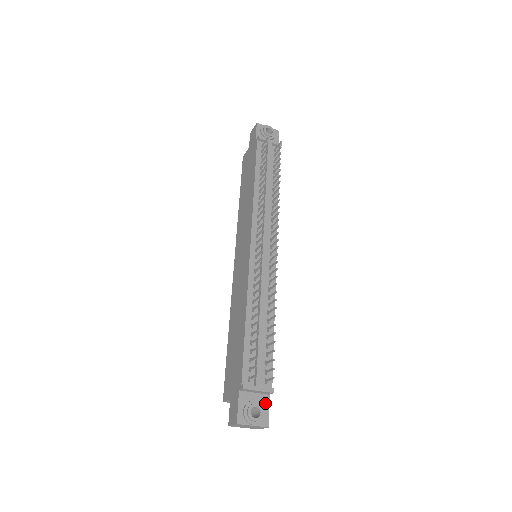
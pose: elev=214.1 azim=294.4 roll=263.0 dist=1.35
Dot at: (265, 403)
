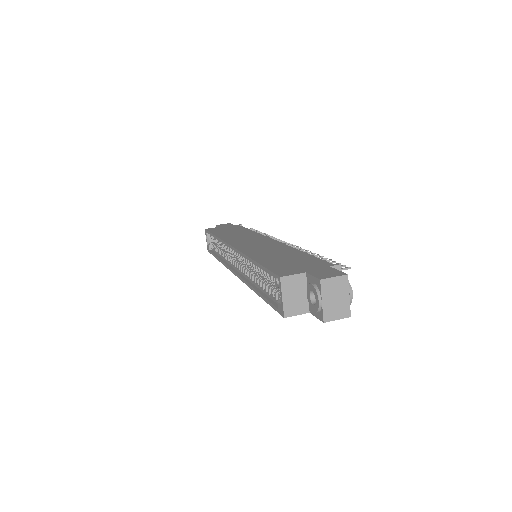
Dot at: occluded
